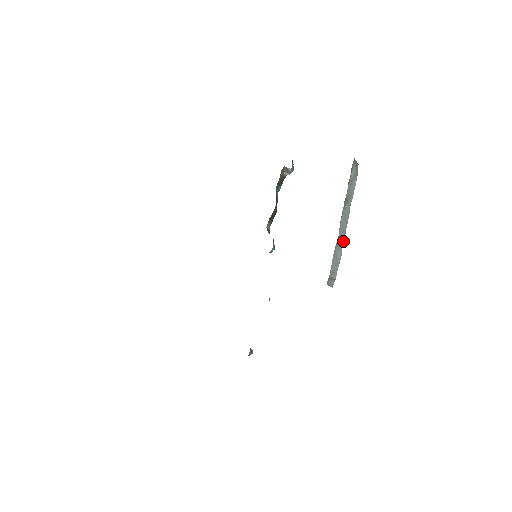
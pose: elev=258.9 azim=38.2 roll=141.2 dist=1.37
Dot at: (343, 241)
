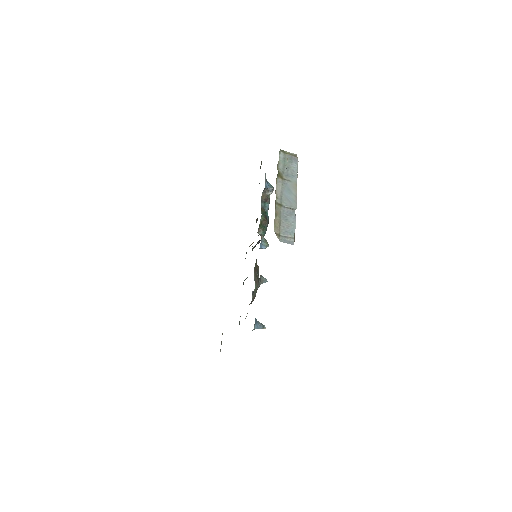
Dot at: (295, 209)
